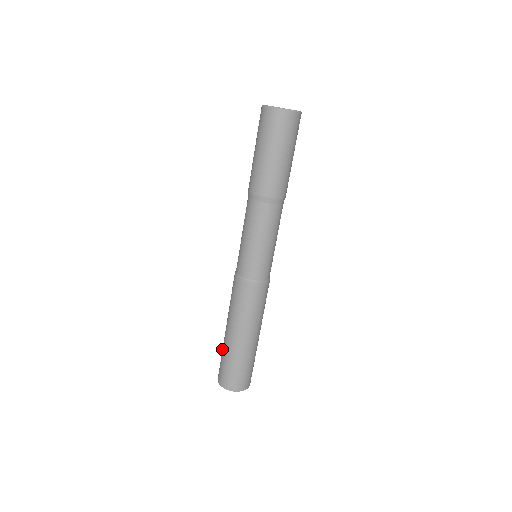
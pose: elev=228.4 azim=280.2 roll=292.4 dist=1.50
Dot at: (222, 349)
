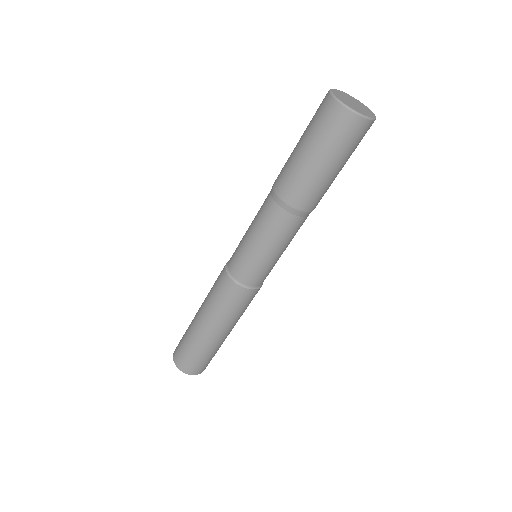
Dot at: (186, 331)
